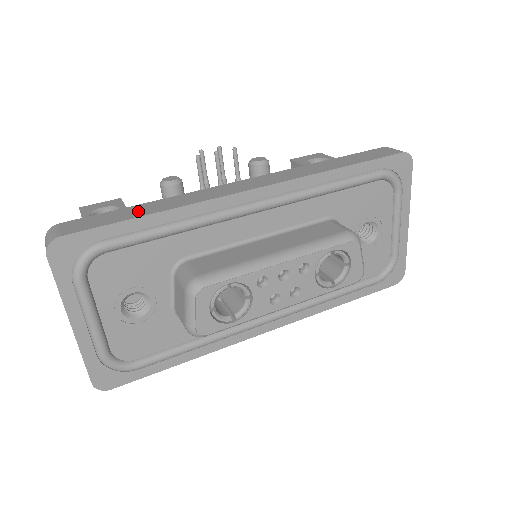
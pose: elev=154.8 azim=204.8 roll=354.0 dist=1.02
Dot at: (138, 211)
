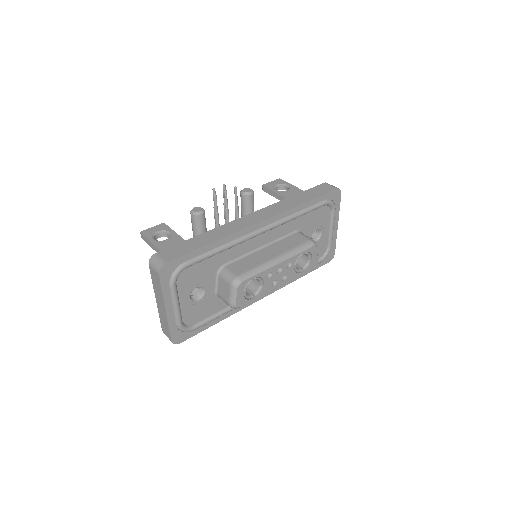
Dot at: (200, 241)
